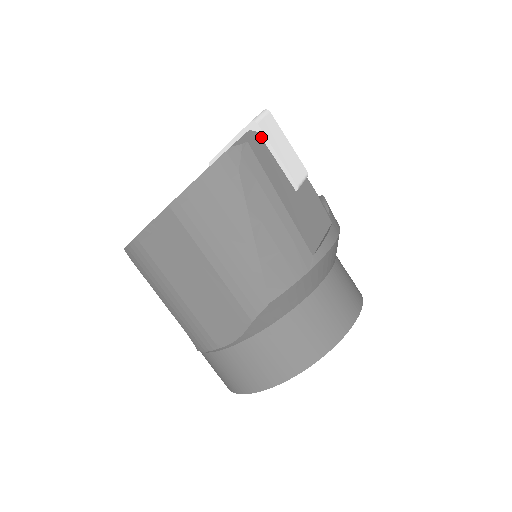
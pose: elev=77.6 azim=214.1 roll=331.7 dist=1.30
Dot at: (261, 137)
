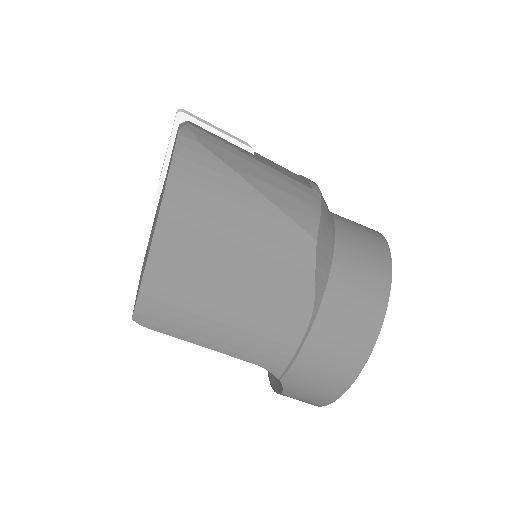
Dot at: (194, 123)
